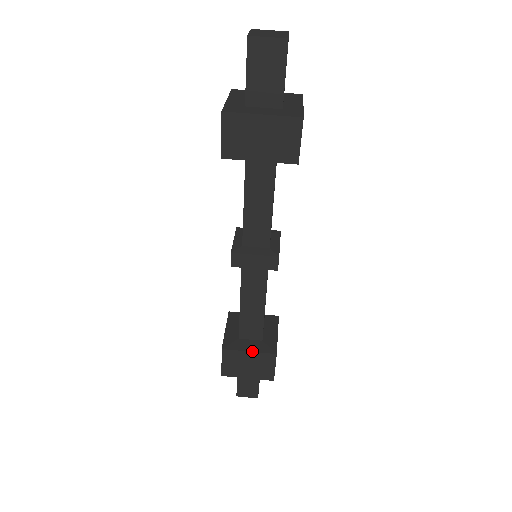
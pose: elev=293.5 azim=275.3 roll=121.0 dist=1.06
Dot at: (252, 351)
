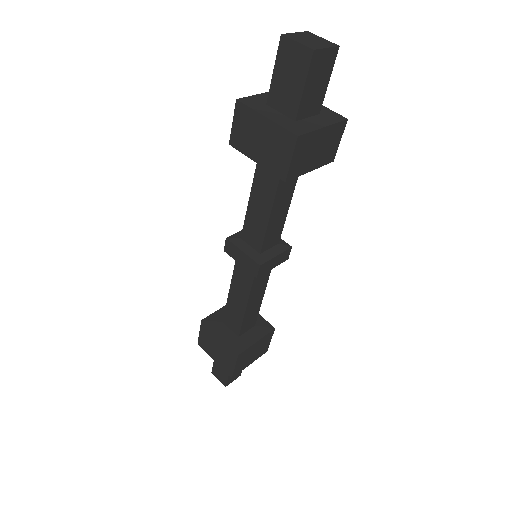
Dot at: (222, 339)
